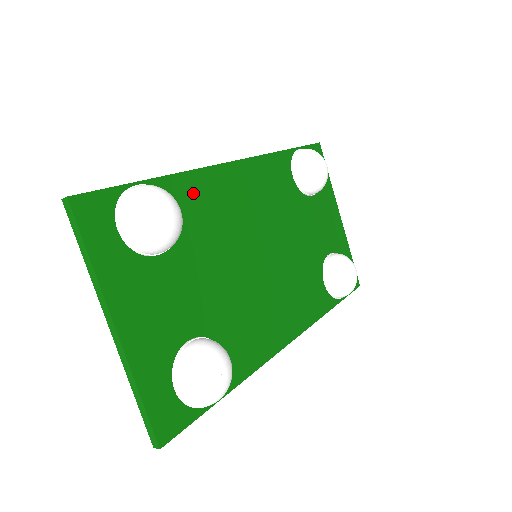
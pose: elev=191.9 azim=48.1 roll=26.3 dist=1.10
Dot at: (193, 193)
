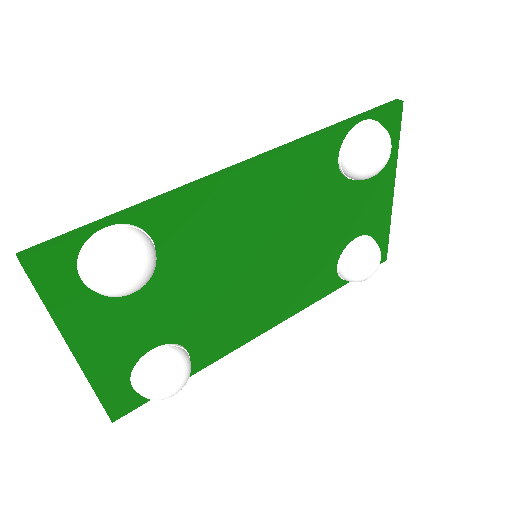
Dot at: (183, 216)
